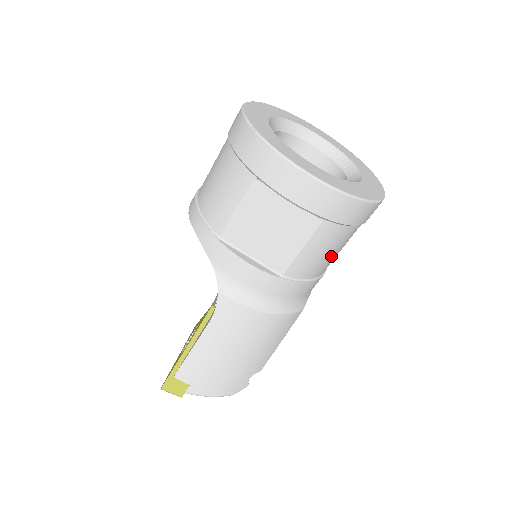
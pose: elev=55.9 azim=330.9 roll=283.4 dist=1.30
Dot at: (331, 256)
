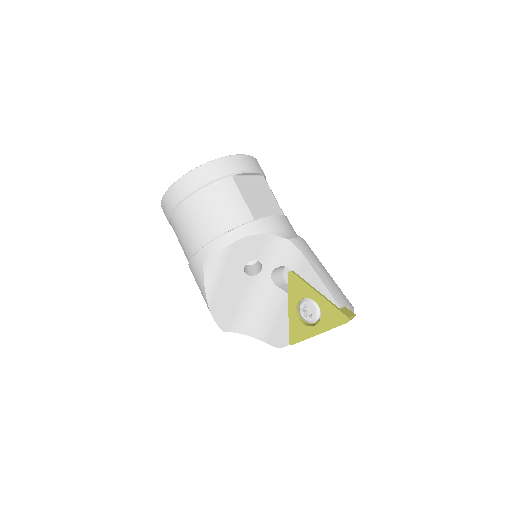
Dot at: occluded
